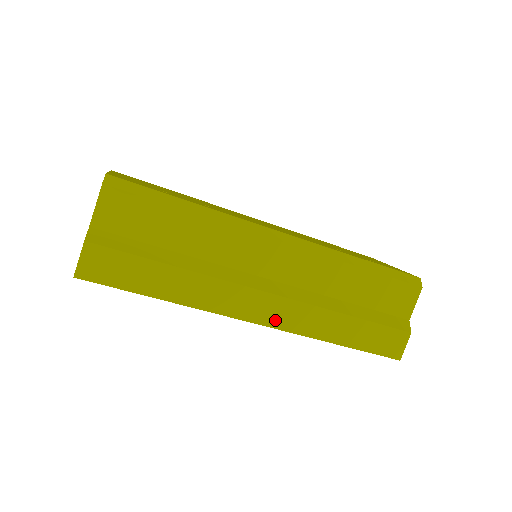
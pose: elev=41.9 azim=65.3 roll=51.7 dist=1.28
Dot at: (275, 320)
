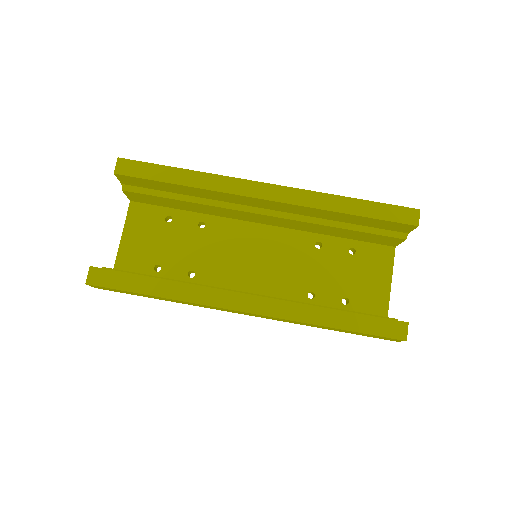
Dot at: occluded
